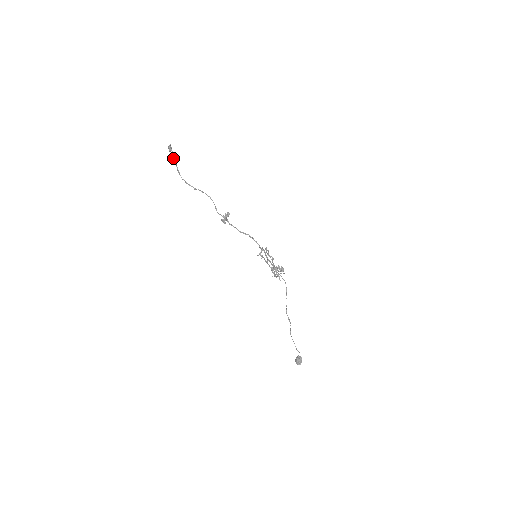
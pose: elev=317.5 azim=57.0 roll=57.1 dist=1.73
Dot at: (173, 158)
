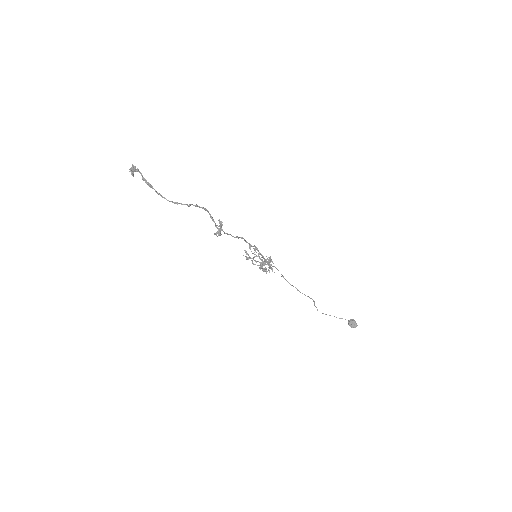
Dot at: (145, 180)
